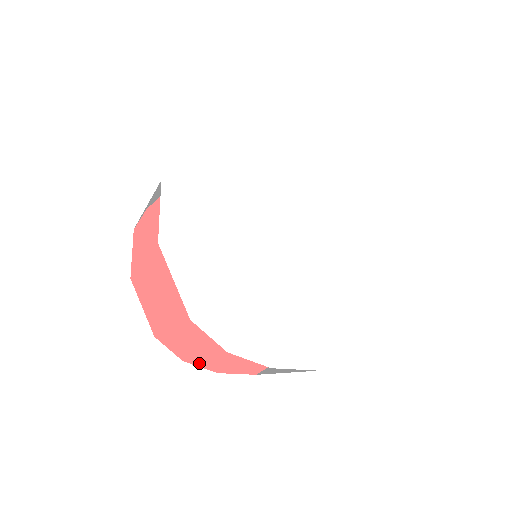
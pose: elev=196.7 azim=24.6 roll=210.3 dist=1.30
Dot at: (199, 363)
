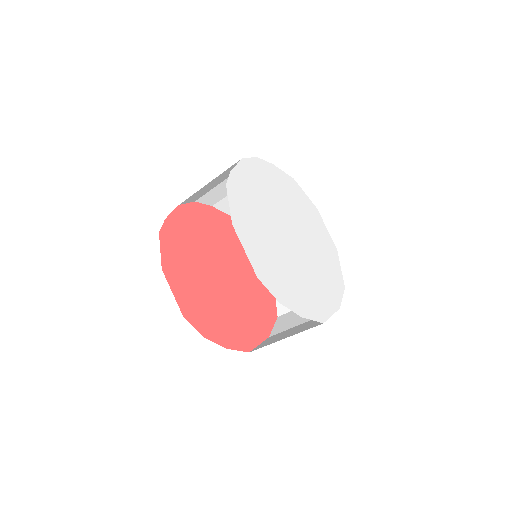
Dot at: (214, 340)
